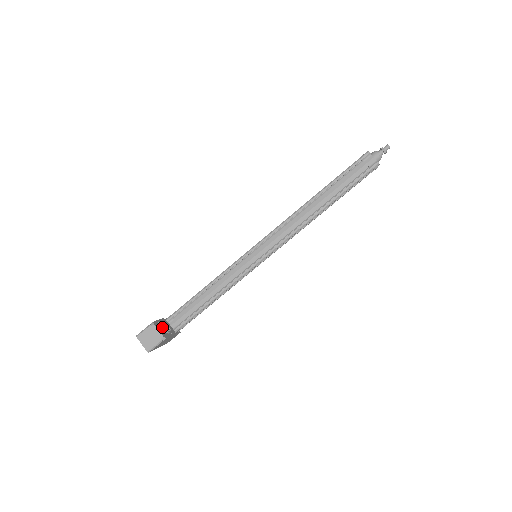
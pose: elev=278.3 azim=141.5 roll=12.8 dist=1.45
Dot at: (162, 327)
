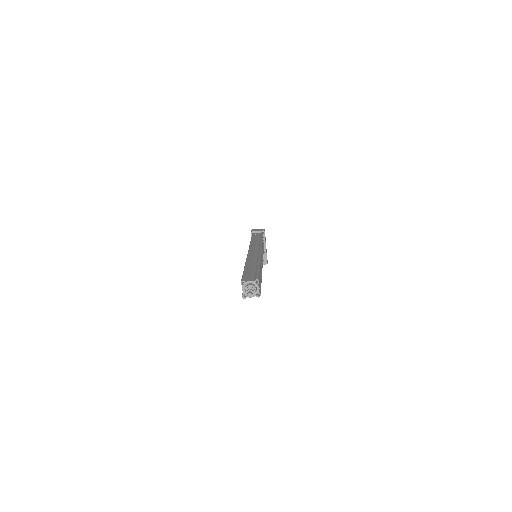
Dot at: occluded
